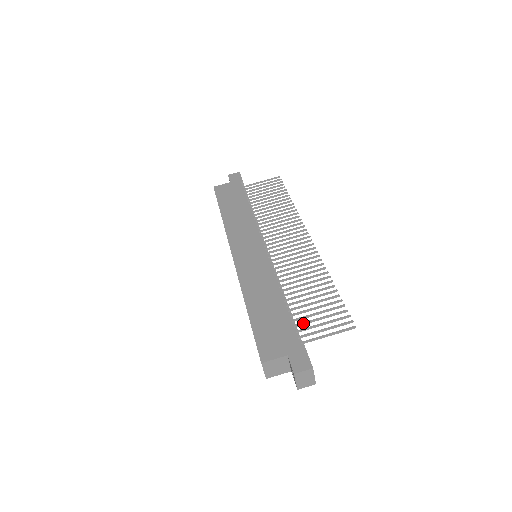
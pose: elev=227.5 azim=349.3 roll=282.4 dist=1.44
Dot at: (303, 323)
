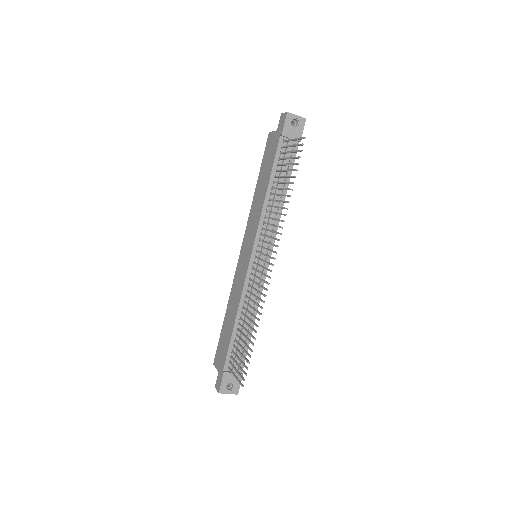
Dot at: (234, 354)
